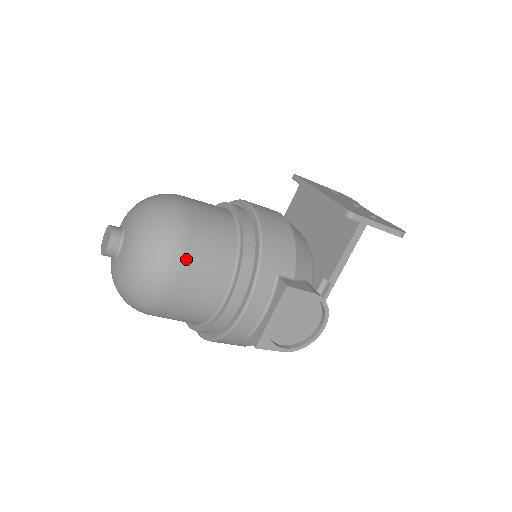
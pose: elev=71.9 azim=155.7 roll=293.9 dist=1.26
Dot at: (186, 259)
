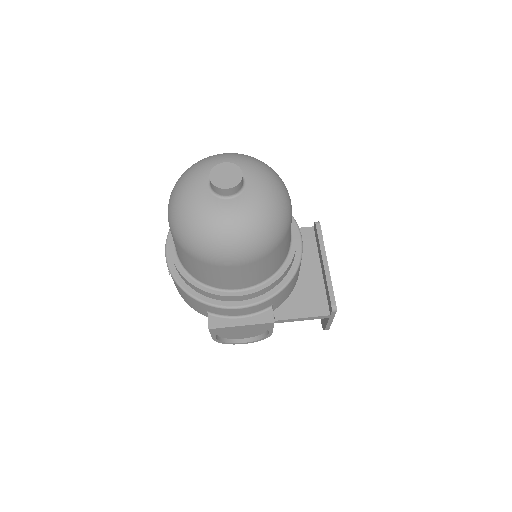
Dot at: (260, 260)
